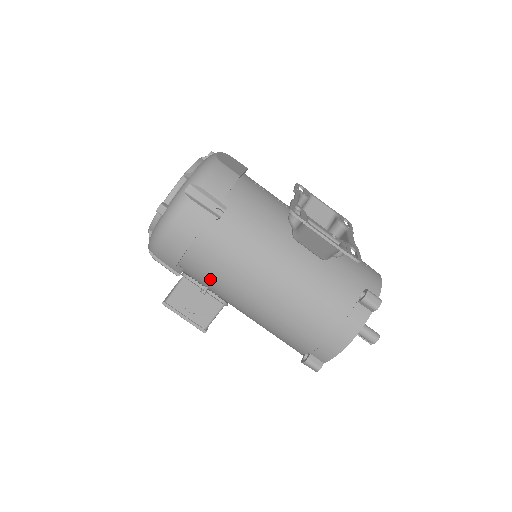
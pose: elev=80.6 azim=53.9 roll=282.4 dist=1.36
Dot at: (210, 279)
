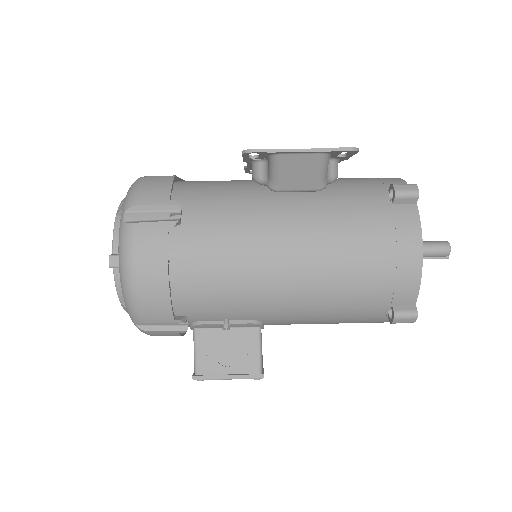
Dot at: (220, 302)
